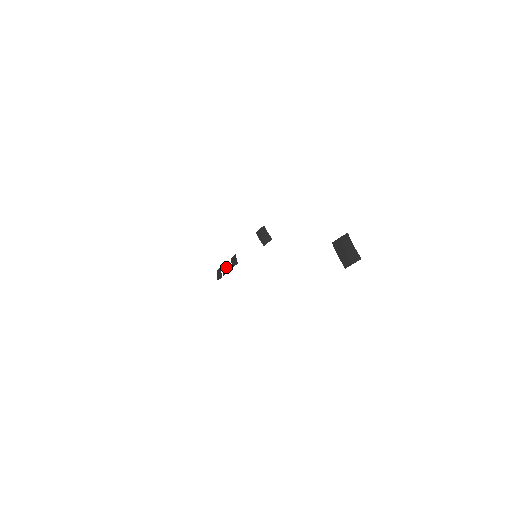
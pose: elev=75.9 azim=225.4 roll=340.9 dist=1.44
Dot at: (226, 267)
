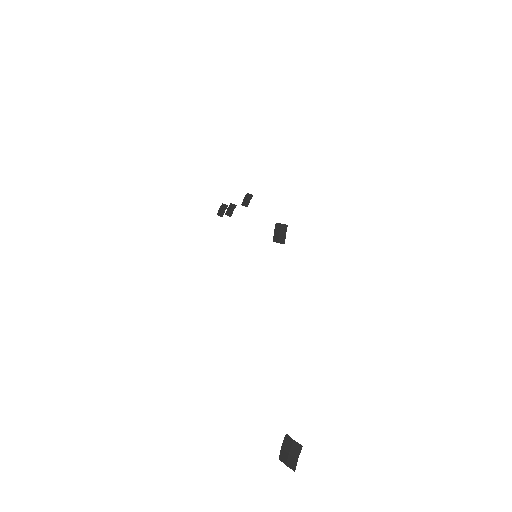
Dot at: (233, 210)
